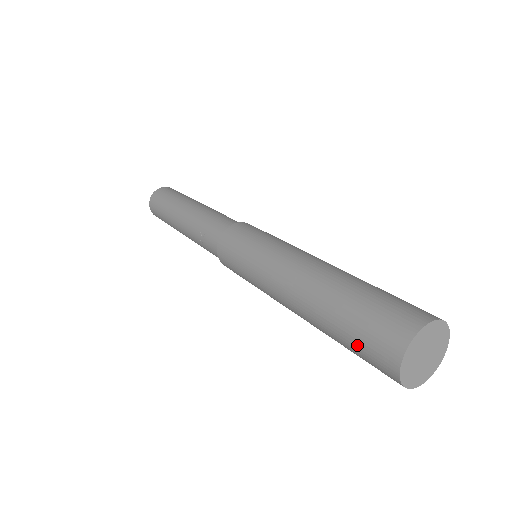
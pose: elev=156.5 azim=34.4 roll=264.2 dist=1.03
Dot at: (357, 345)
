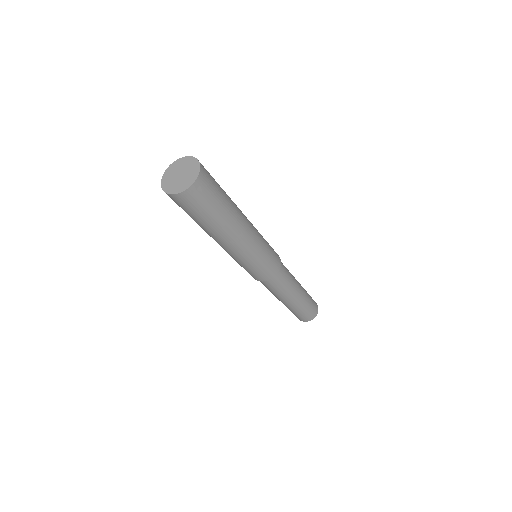
Dot at: occluded
